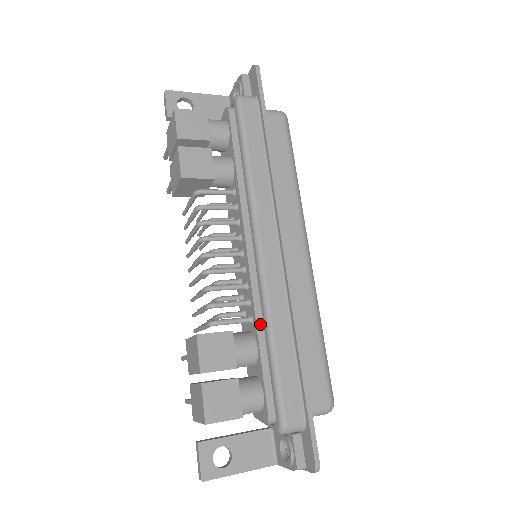
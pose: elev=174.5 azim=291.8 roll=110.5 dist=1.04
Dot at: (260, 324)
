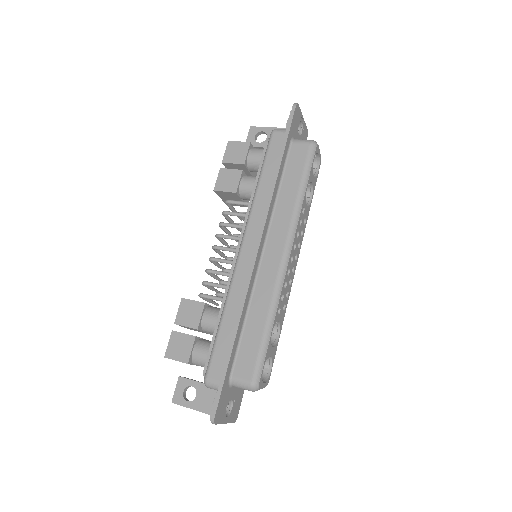
Dot at: occluded
